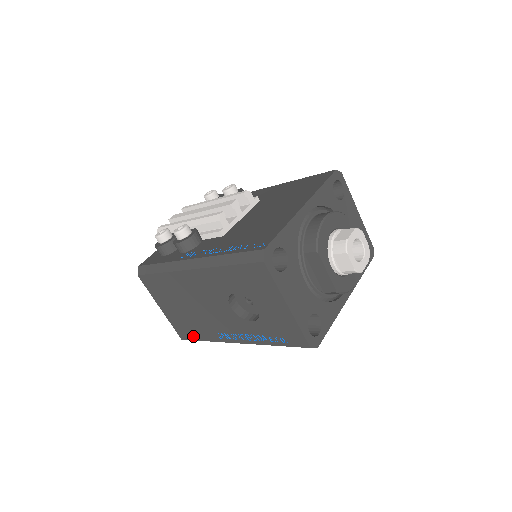
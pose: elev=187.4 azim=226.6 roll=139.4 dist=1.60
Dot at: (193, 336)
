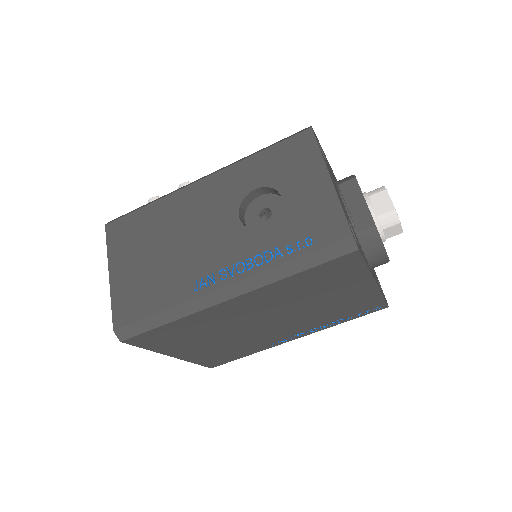
Dot at: (142, 310)
